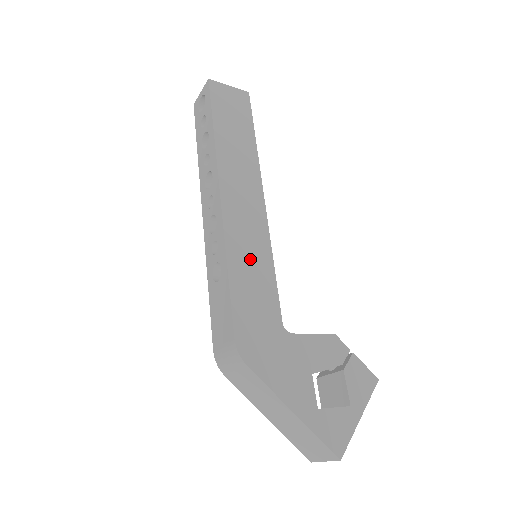
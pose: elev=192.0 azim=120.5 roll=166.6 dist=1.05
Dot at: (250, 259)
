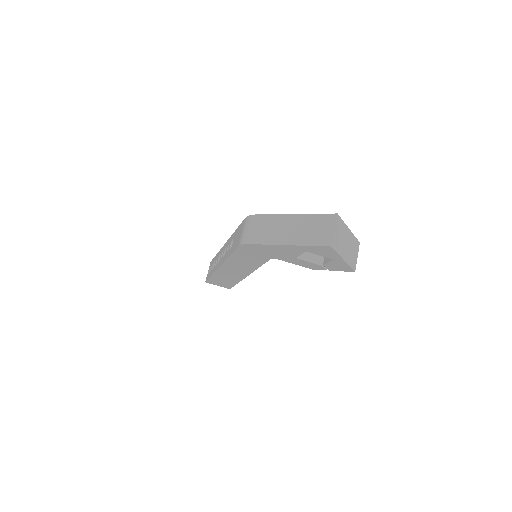
Dot at: occluded
